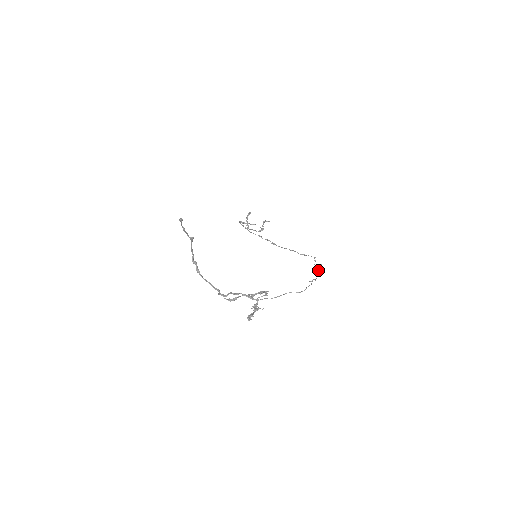
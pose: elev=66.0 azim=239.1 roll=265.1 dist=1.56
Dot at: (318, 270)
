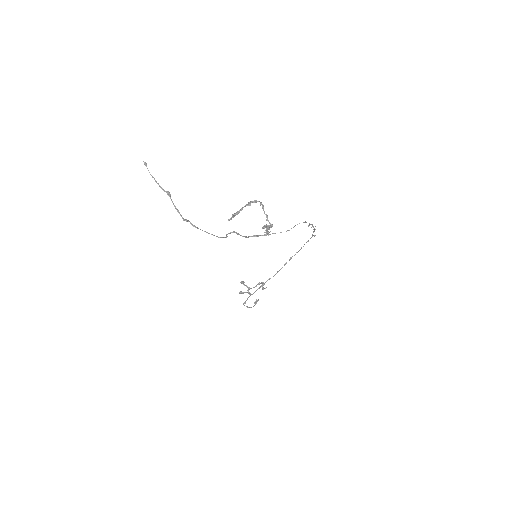
Dot at: (313, 231)
